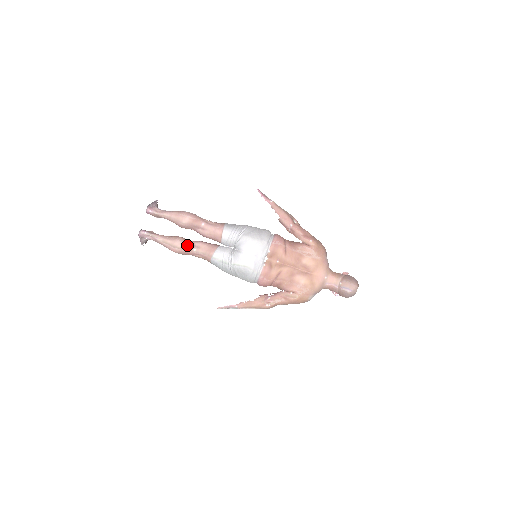
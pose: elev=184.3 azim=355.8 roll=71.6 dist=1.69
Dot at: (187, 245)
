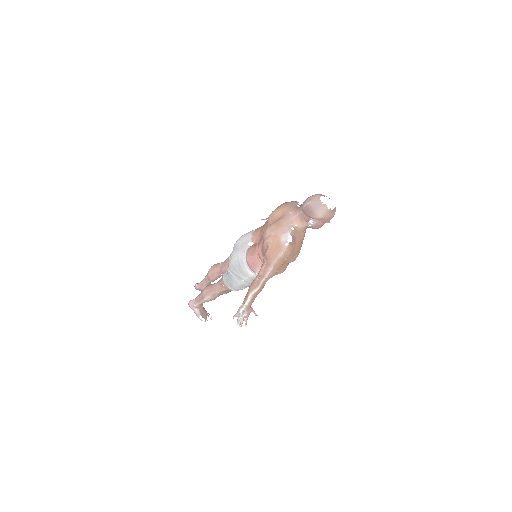
Dot at: (210, 285)
